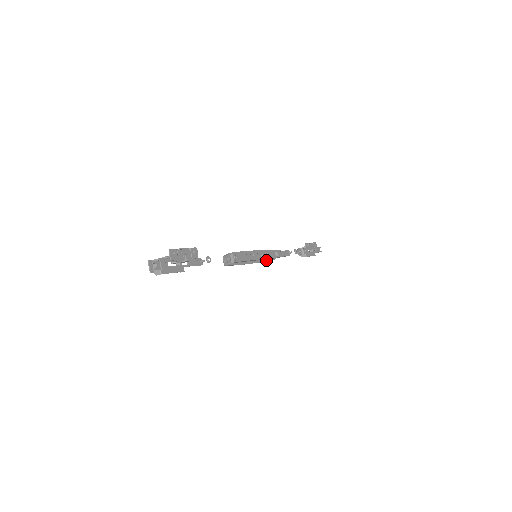
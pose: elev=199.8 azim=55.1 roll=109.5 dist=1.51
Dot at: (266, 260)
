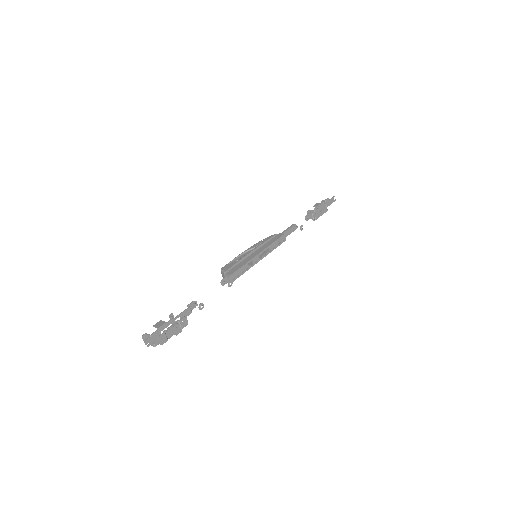
Dot at: occluded
